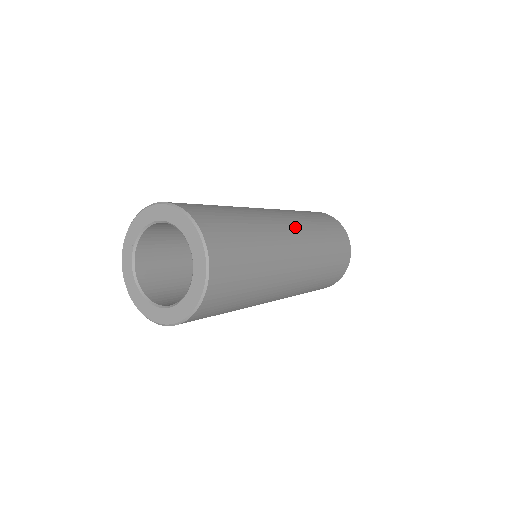
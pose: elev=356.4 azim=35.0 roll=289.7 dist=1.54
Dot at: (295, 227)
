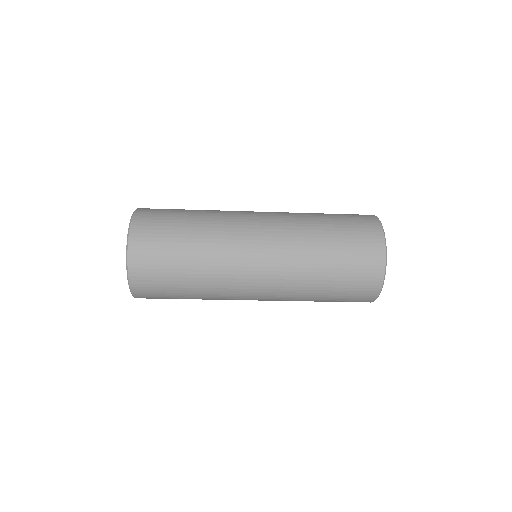
Dot at: (270, 216)
